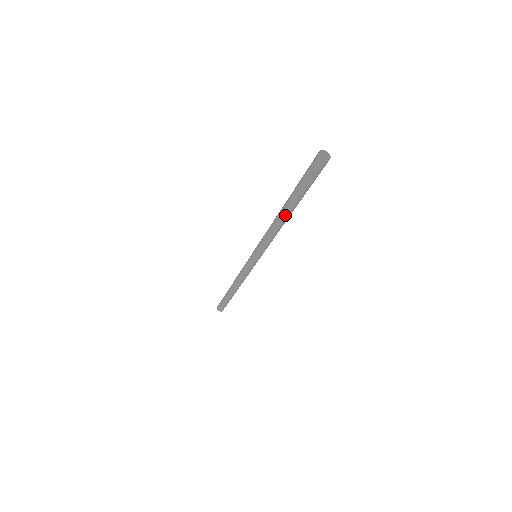
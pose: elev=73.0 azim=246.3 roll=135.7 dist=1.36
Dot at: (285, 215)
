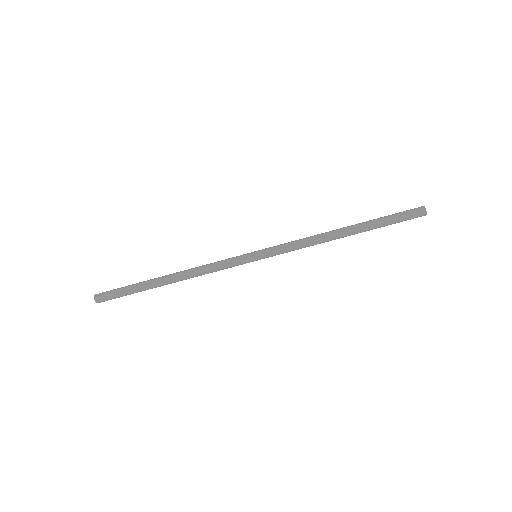
Dot at: (348, 235)
